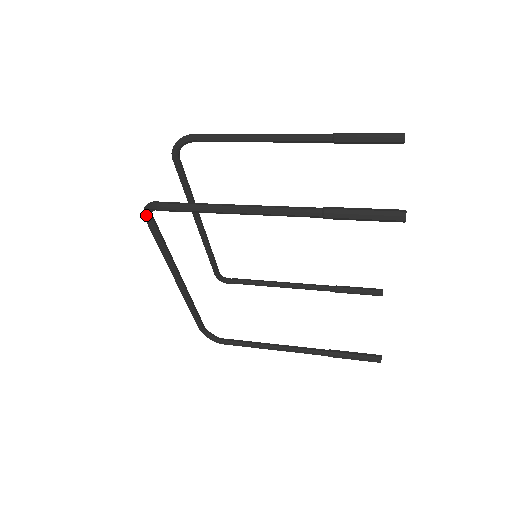
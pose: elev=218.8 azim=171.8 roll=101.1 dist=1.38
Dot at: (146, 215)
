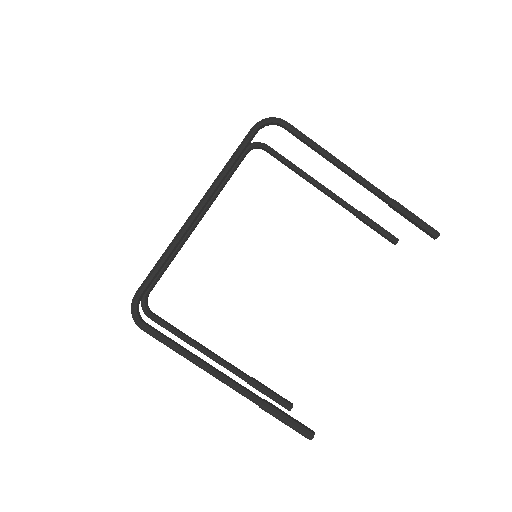
Dot at: (260, 123)
